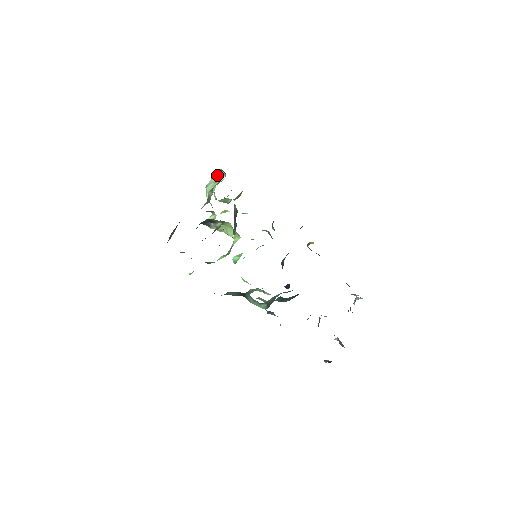
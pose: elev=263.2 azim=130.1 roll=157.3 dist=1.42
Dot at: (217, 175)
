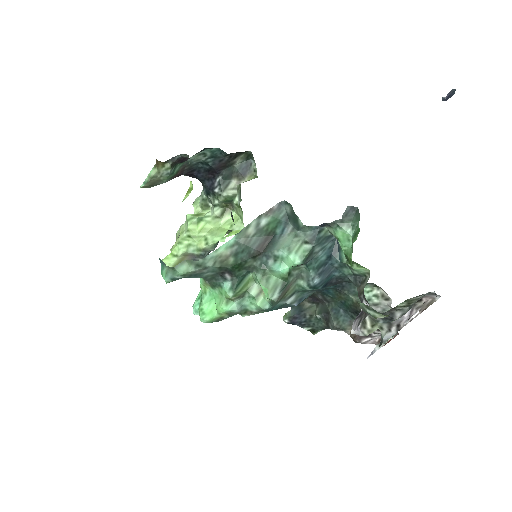
Dot at: occluded
